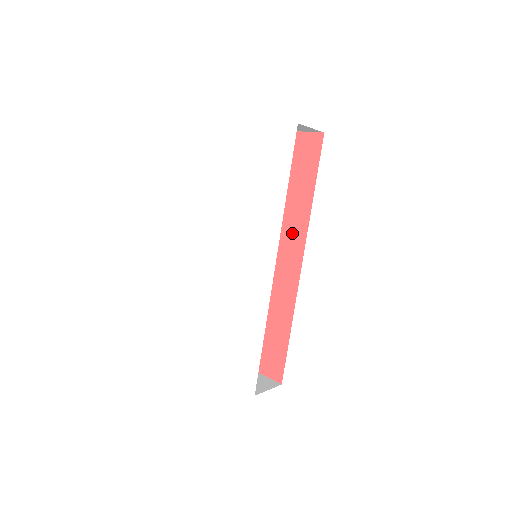
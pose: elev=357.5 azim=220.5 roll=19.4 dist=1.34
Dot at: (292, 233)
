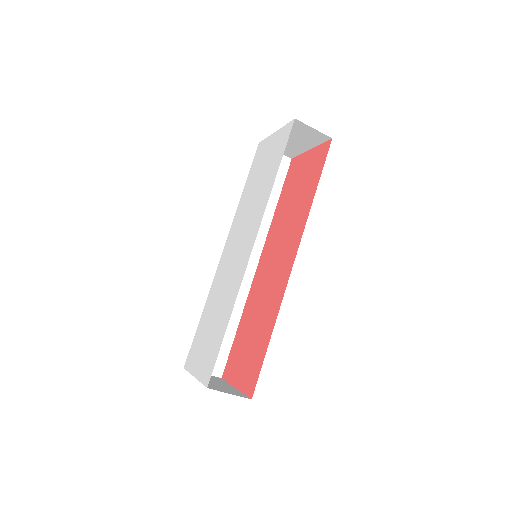
Dot at: (294, 235)
